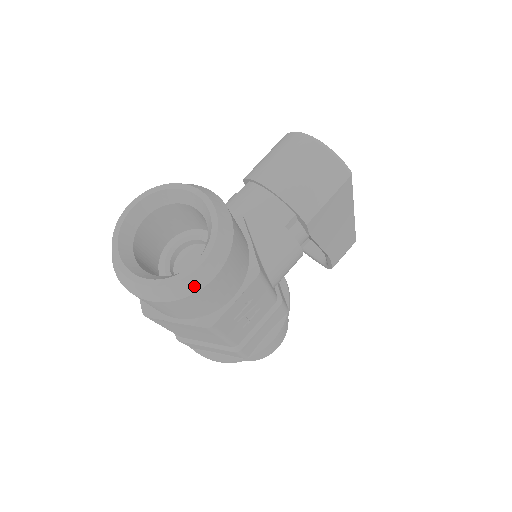
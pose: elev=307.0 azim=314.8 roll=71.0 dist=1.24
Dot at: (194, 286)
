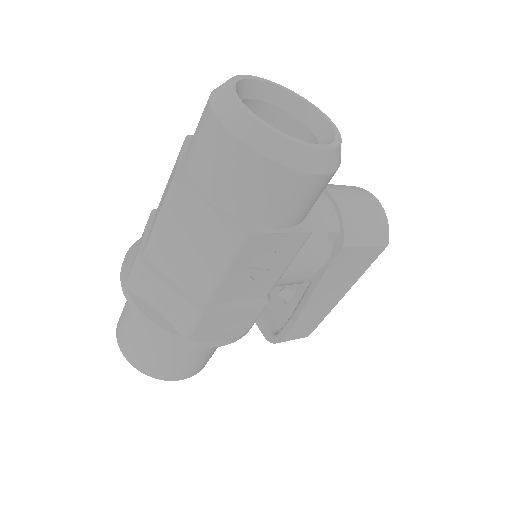
Dot at: (298, 161)
